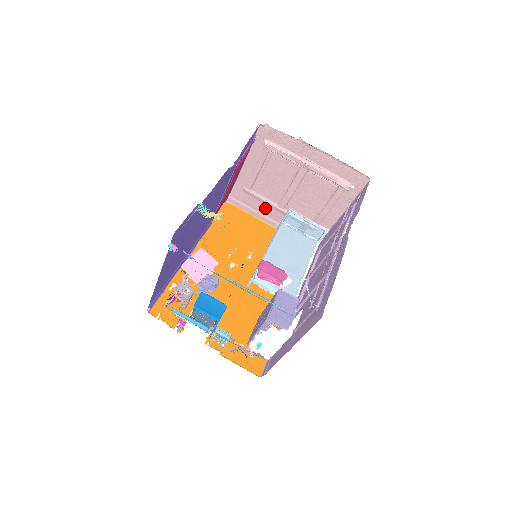
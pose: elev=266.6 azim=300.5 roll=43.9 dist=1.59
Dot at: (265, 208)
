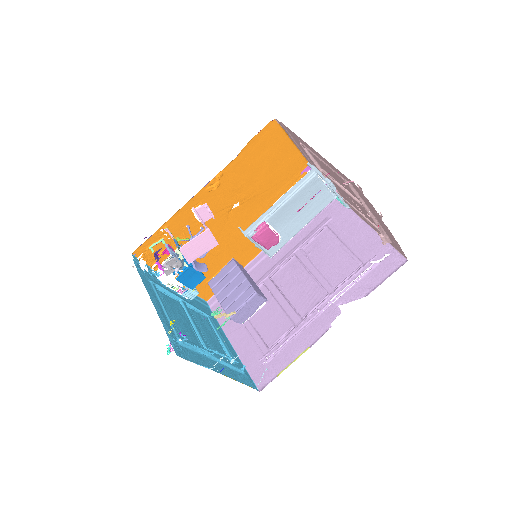
Dot at: occluded
